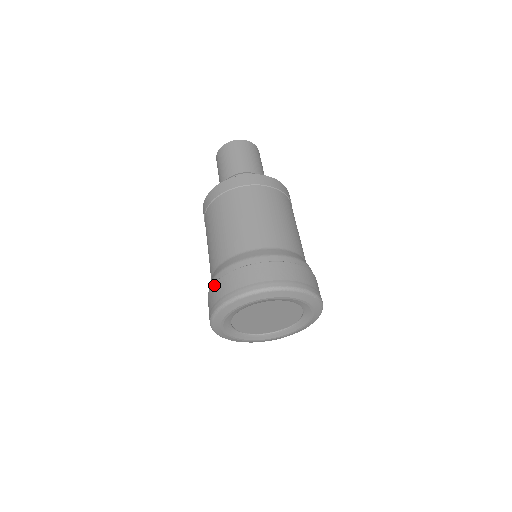
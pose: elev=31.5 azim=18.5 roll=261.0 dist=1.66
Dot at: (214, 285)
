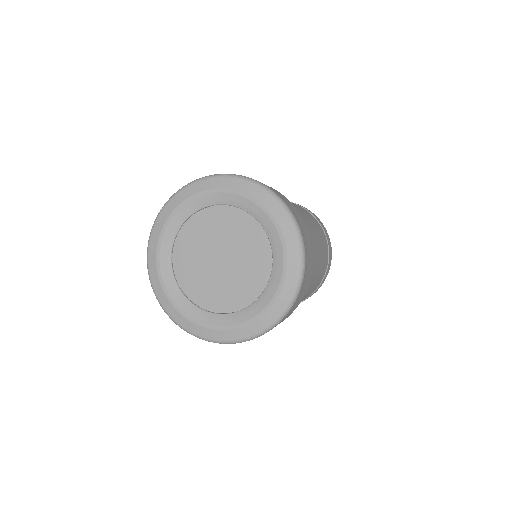
Dot at: occluded
